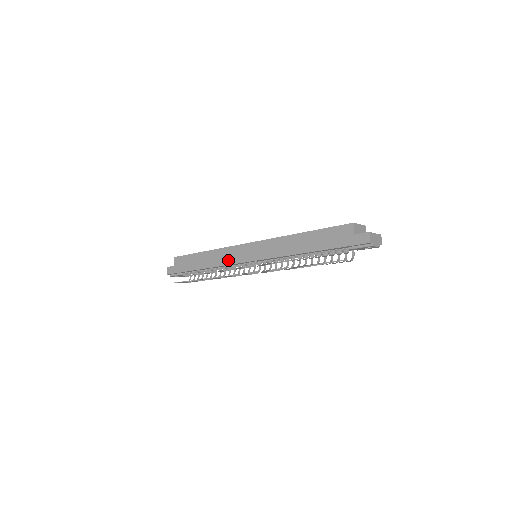
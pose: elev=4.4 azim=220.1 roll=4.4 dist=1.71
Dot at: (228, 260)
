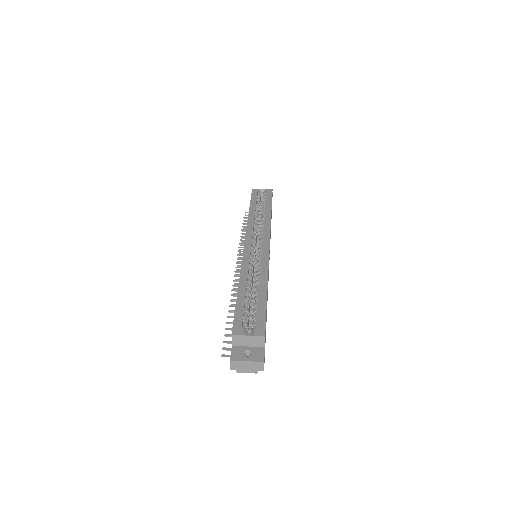
Dot at: occluded
